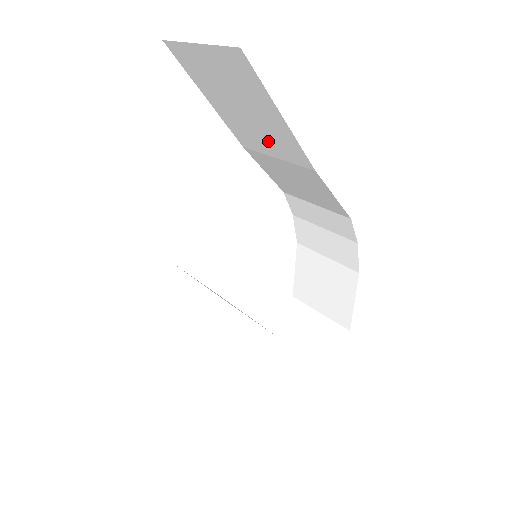
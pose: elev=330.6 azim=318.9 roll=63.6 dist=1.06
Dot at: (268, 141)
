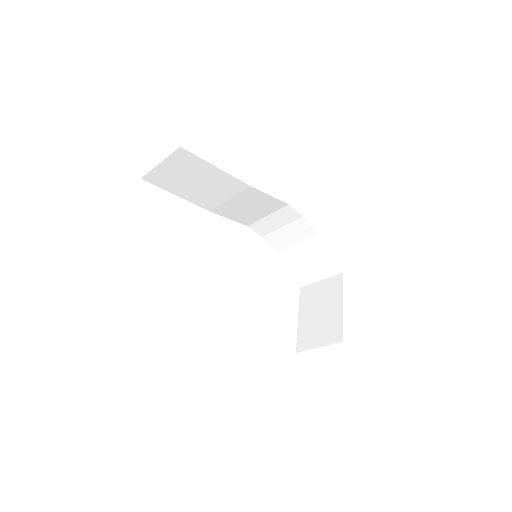
Dot at: (219, 191)
